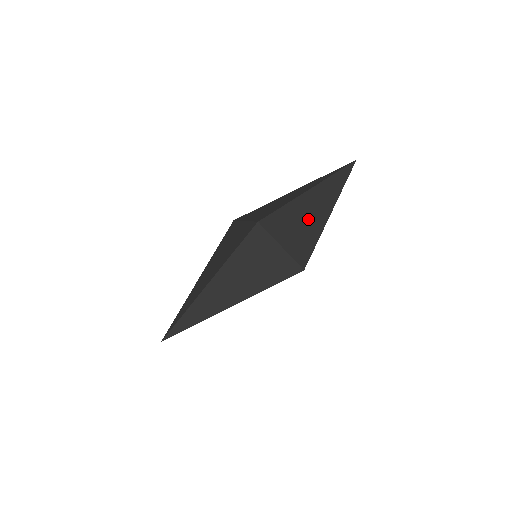
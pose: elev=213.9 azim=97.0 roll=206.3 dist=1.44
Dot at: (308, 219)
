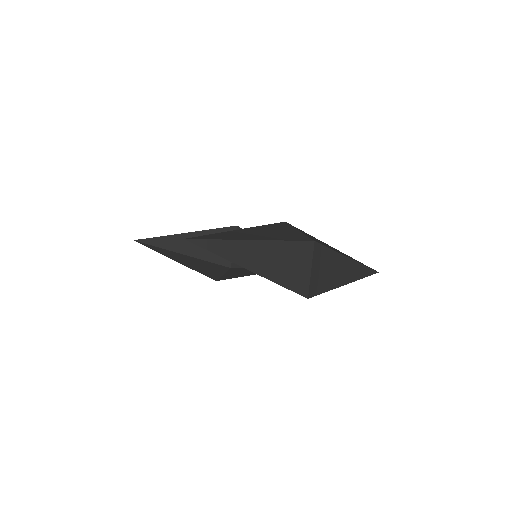
Dot at: (334, 273)
